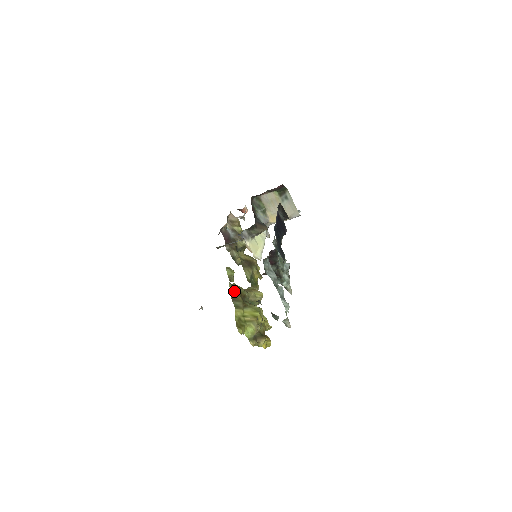
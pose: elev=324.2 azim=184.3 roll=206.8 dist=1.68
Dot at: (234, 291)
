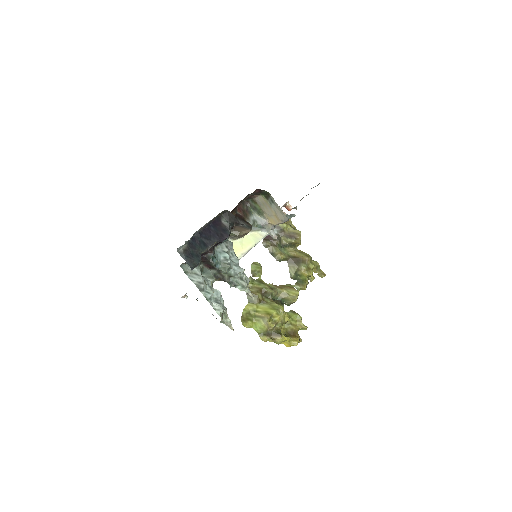
Dot at: (252, 286)
